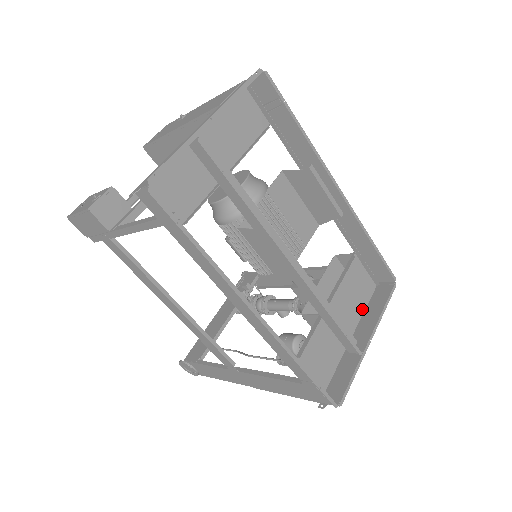
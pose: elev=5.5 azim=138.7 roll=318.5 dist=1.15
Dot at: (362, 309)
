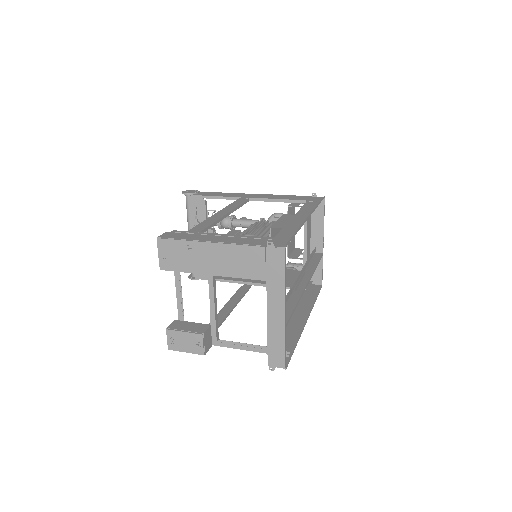
Dot at: (310, 223)
